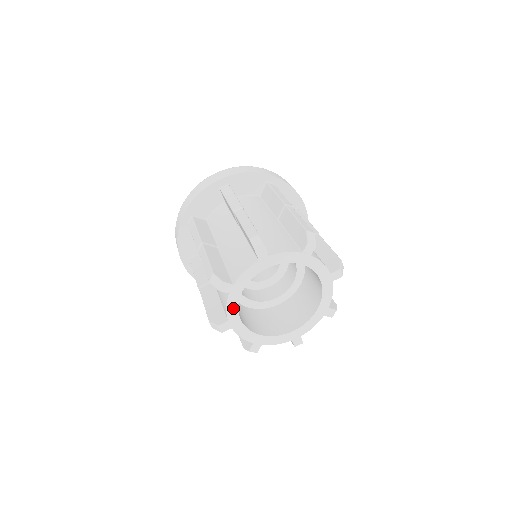
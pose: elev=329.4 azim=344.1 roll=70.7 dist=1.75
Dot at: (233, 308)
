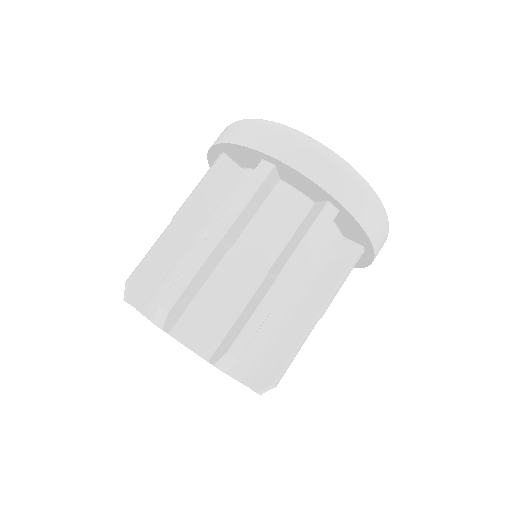
Dot at: occluded
